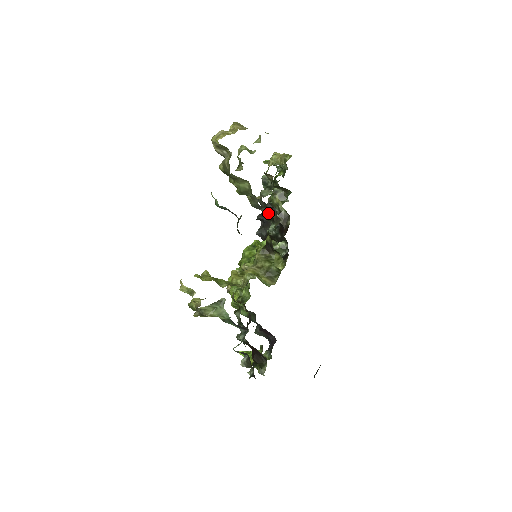
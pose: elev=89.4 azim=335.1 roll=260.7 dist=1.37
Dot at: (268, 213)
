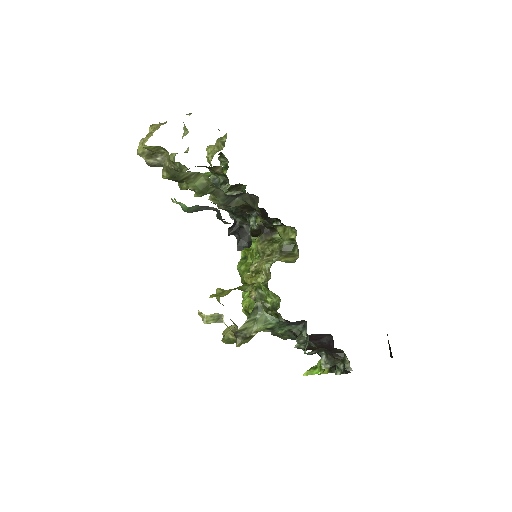
Dot at: (240, 204)
